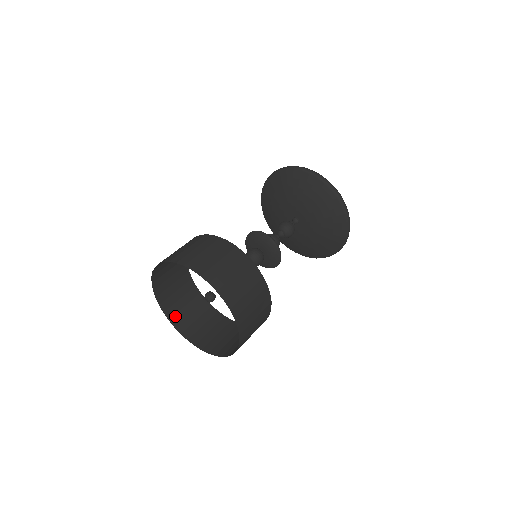
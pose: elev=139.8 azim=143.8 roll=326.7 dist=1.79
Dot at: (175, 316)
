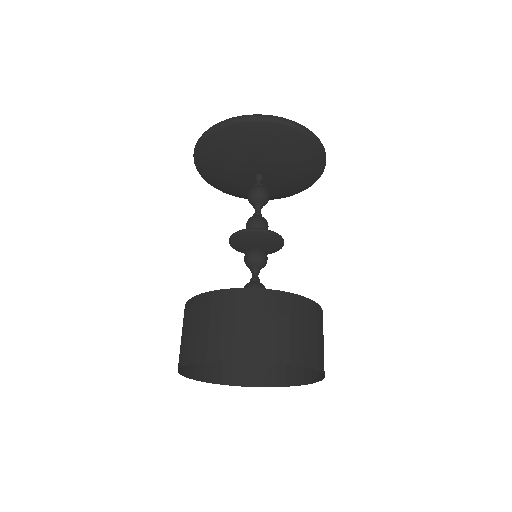
Dot at: (245, 377)
